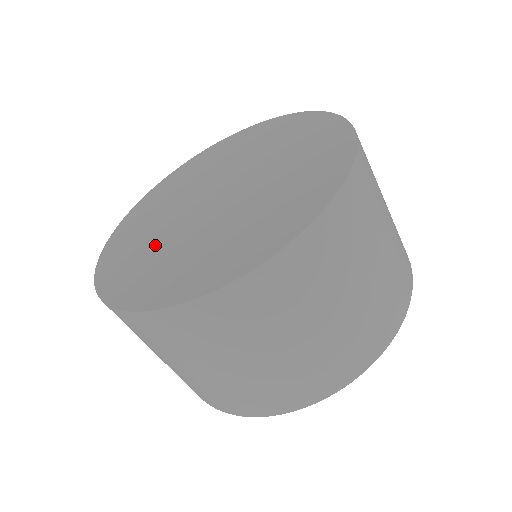
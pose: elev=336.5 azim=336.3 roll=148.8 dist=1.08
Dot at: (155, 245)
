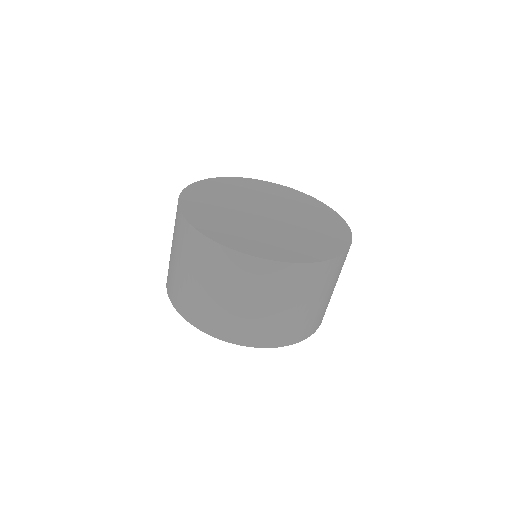
Dot at: (228, 217)
